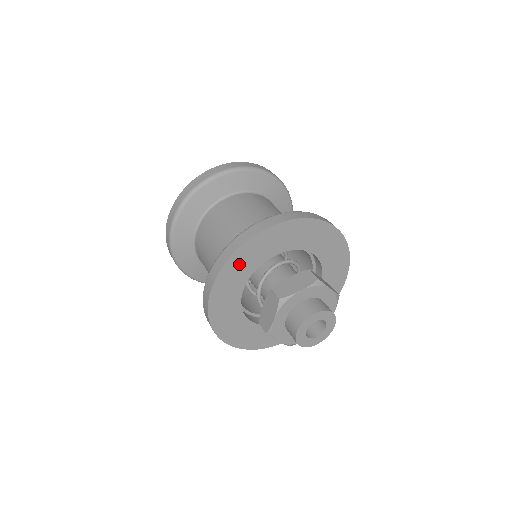
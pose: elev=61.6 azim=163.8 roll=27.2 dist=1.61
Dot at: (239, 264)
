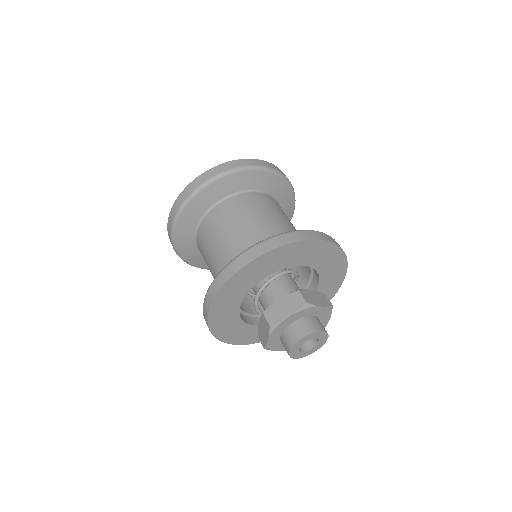
Dot at: (230, 293)
